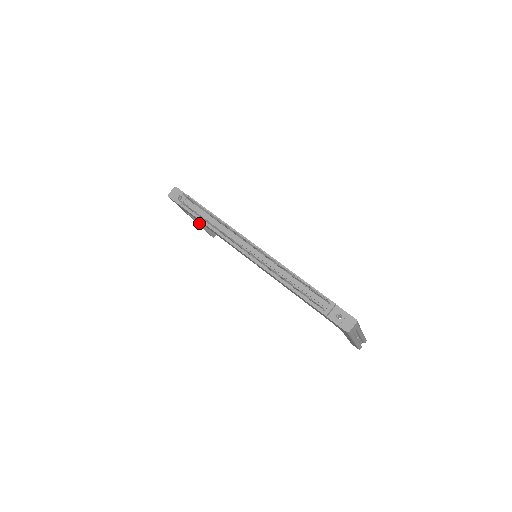
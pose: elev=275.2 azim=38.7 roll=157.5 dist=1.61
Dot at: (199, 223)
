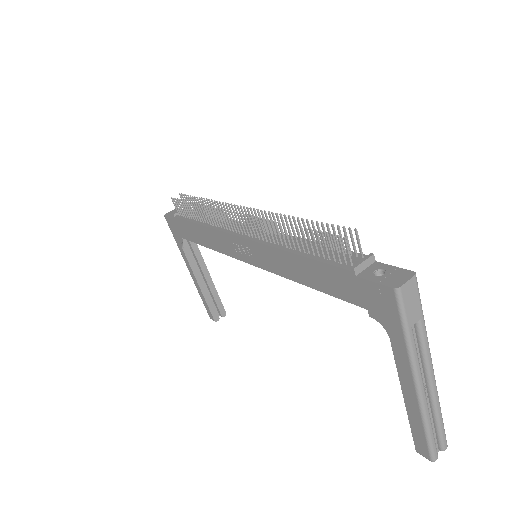
Dot at: (198, 281)
